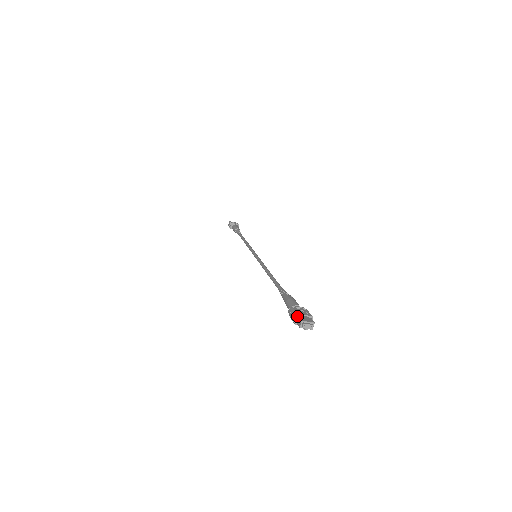
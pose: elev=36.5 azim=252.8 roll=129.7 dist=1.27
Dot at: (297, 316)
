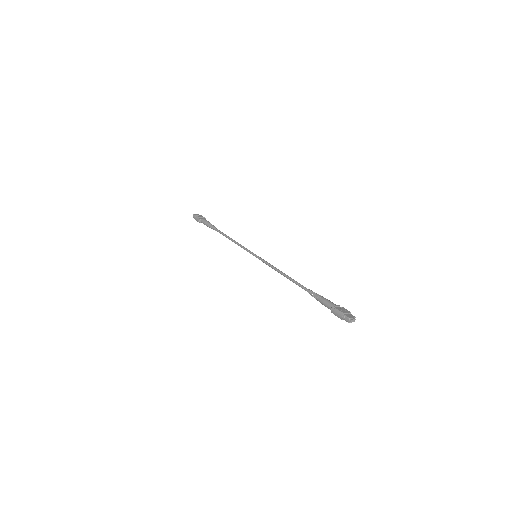
Dot at: (343, 315)
